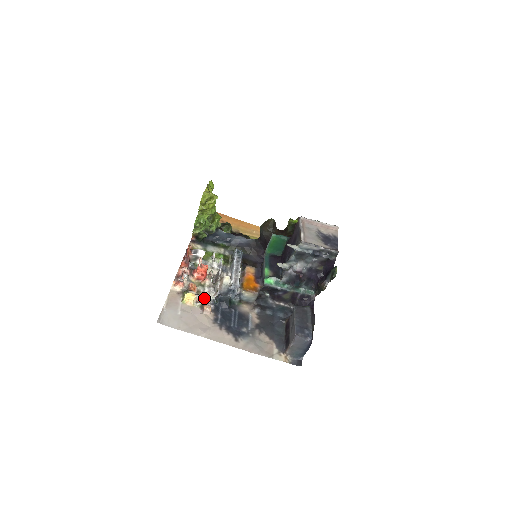
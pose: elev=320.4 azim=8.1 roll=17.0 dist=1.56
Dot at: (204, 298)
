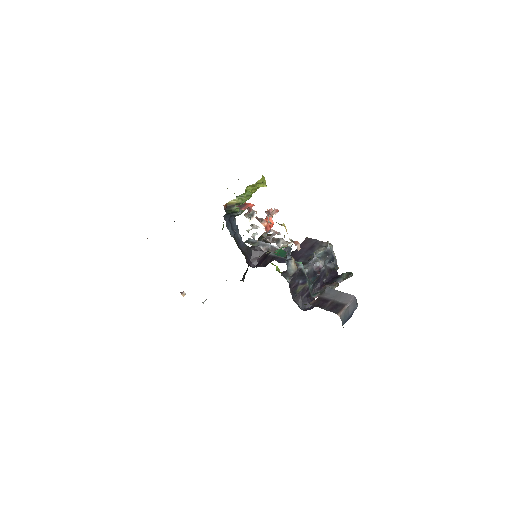
Dot at: occluded
